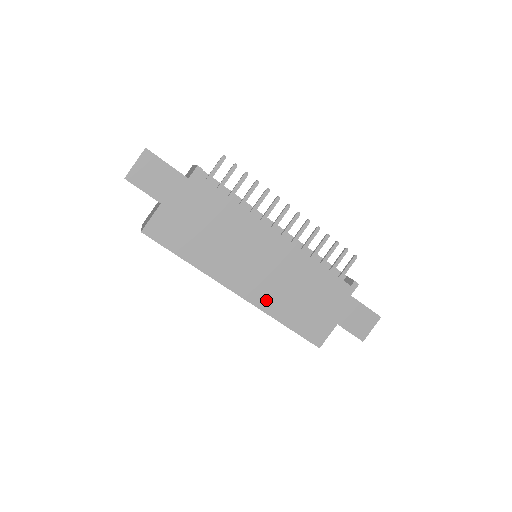
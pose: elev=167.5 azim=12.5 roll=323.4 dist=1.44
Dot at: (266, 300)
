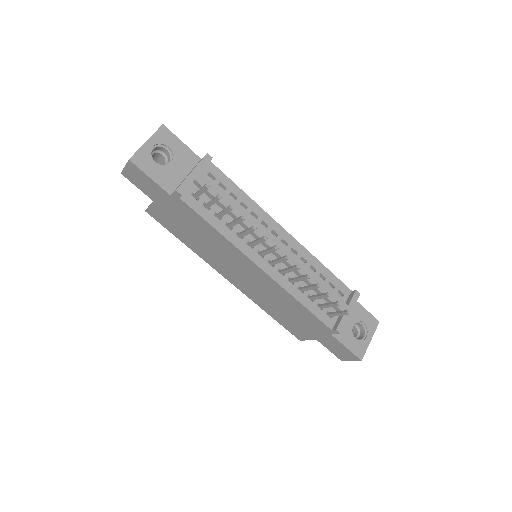
Dot at: (252, 295)
